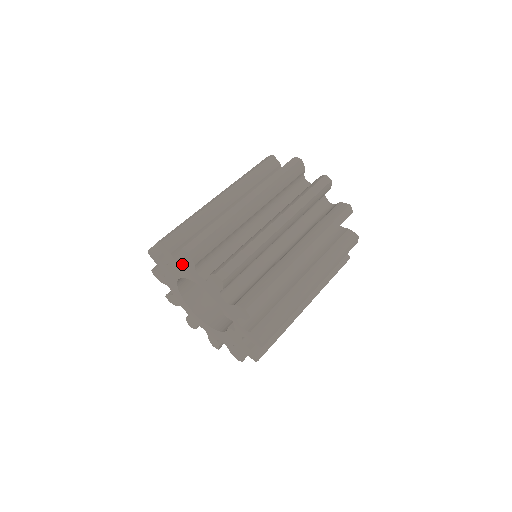
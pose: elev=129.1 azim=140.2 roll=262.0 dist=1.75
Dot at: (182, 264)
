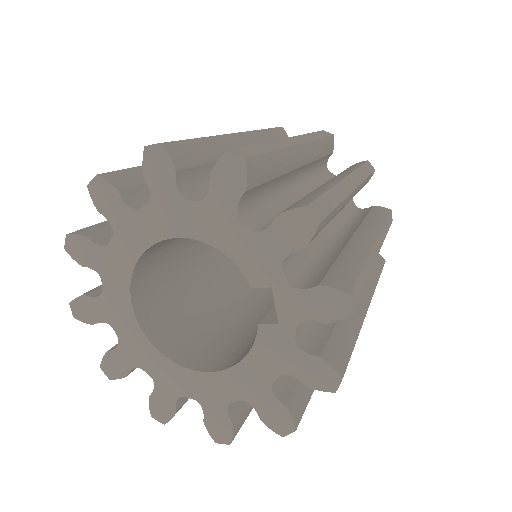
Dot at: occluded
